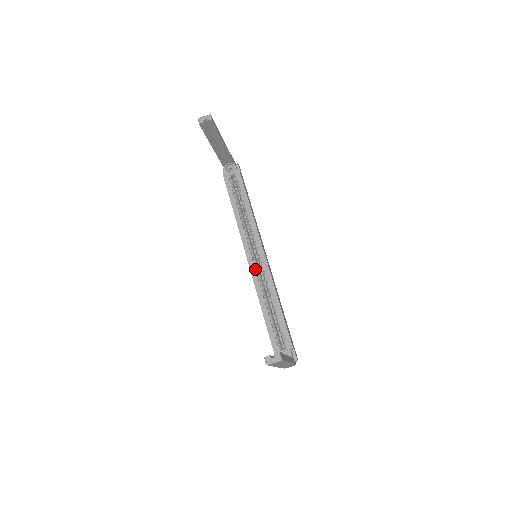
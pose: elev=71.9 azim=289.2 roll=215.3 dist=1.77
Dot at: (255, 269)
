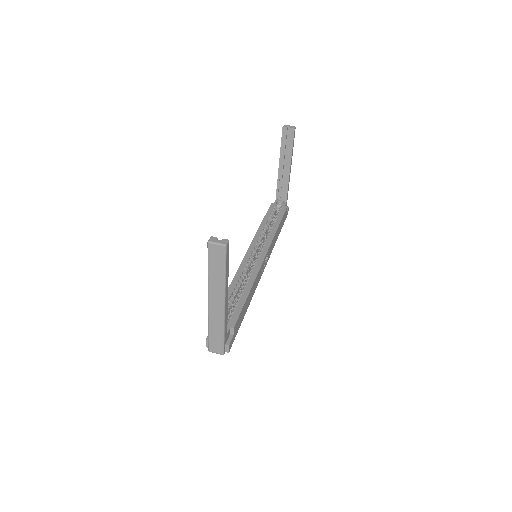
Dot at: (248, 262)
